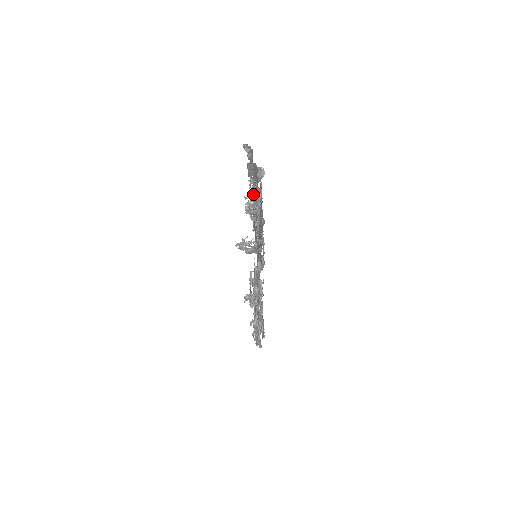
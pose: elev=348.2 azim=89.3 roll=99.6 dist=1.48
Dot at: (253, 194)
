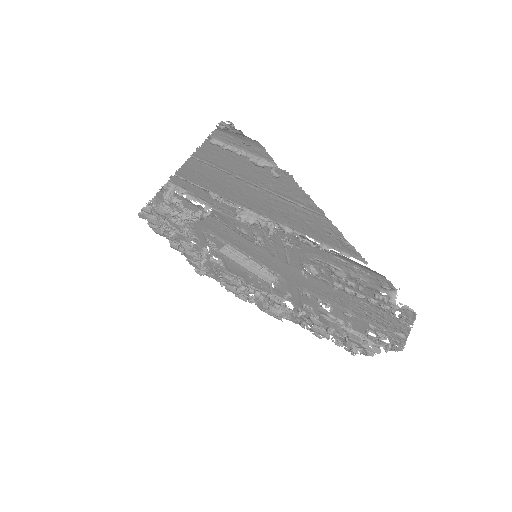
Dot at: (294, 234)
